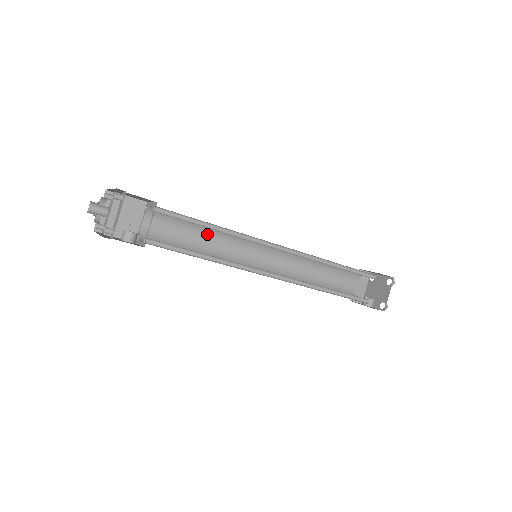
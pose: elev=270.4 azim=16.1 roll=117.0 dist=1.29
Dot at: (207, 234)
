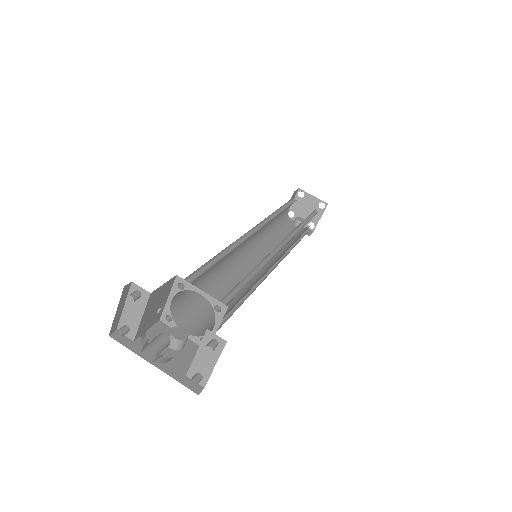
Dot at: occluded
